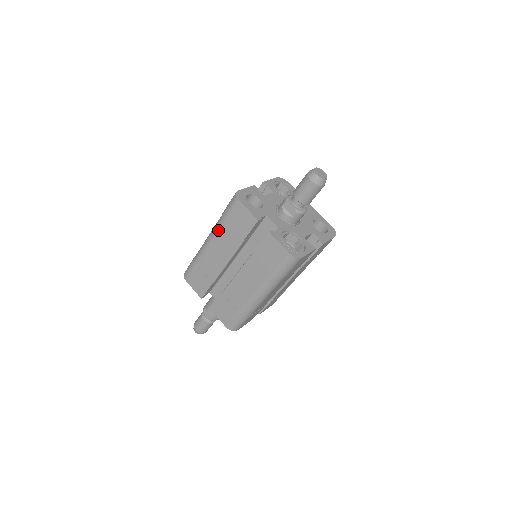
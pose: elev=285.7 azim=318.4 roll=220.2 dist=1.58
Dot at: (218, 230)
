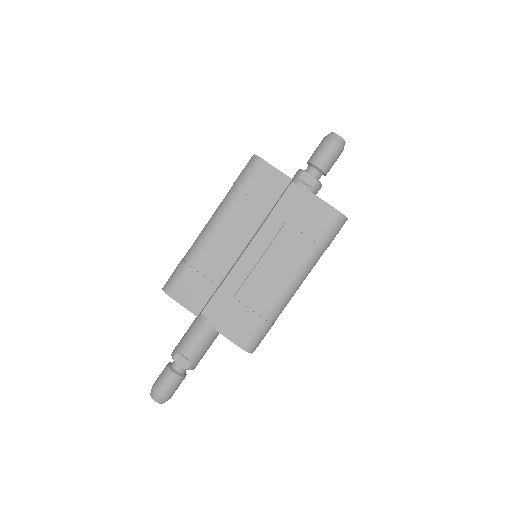
Dot at: (230, 206)
